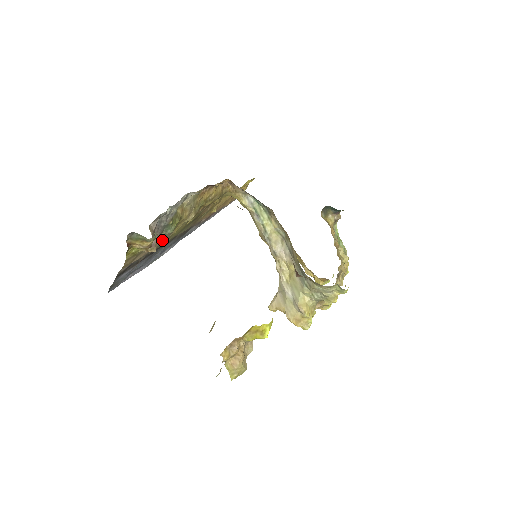
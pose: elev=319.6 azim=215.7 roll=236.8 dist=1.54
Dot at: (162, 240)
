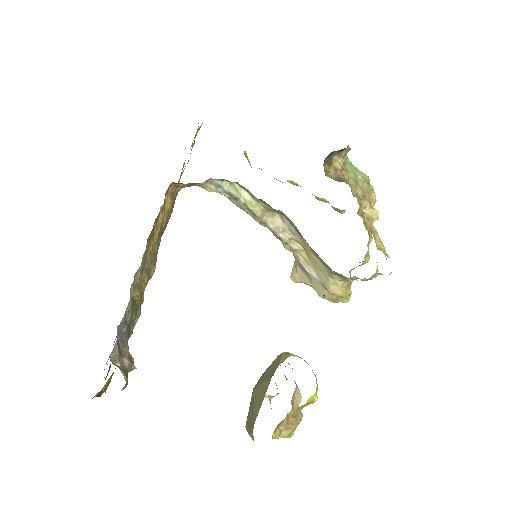
Dot at: occluded
